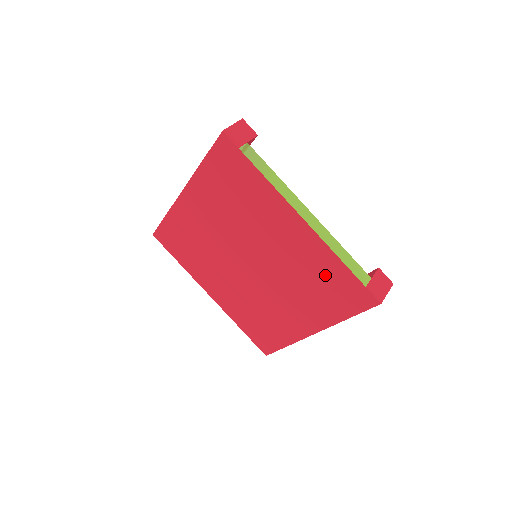
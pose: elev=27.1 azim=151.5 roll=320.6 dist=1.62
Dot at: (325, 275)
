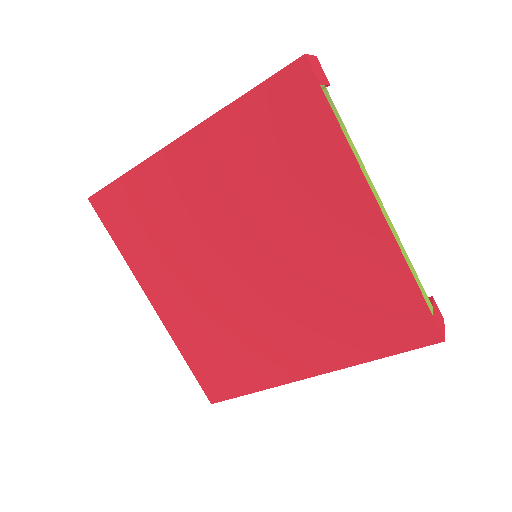
Dot at: (375, 292)
